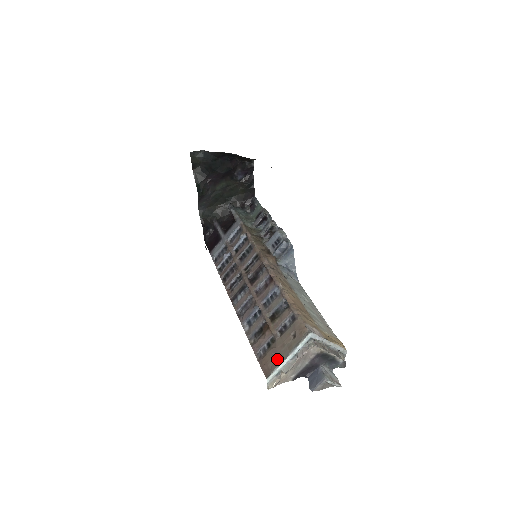
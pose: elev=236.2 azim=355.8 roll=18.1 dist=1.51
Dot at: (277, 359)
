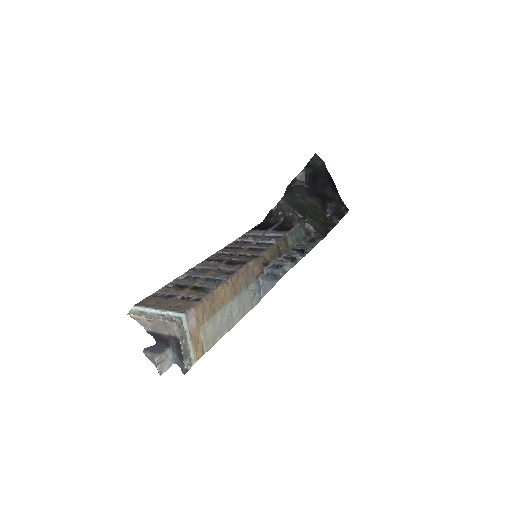
Dot at: (154, 304)
